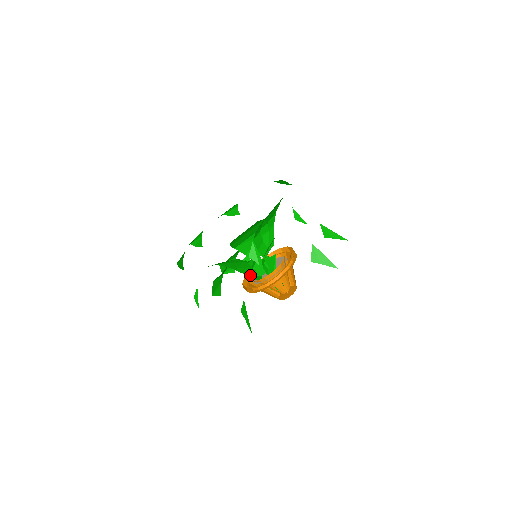
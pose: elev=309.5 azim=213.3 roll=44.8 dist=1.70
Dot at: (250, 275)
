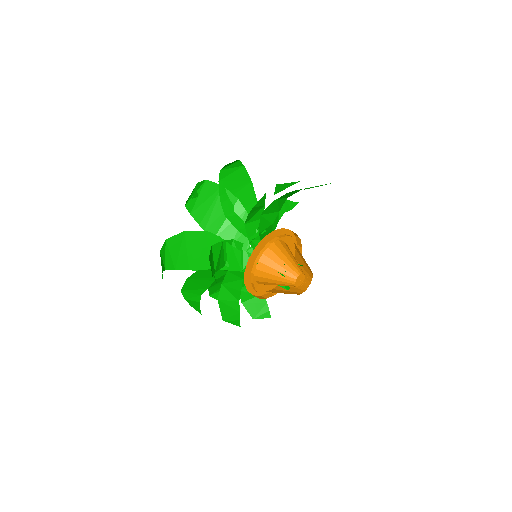
Dot at: (245, 268)
